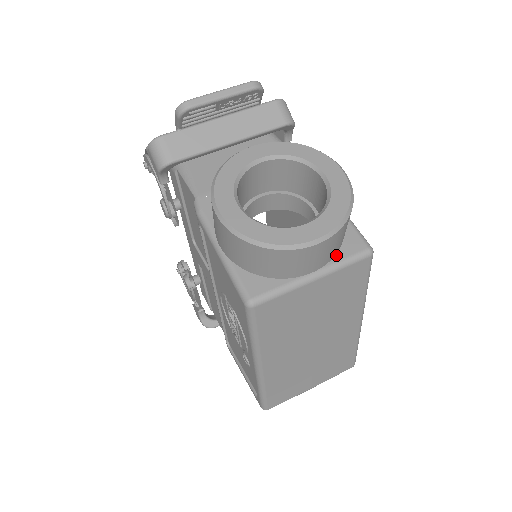
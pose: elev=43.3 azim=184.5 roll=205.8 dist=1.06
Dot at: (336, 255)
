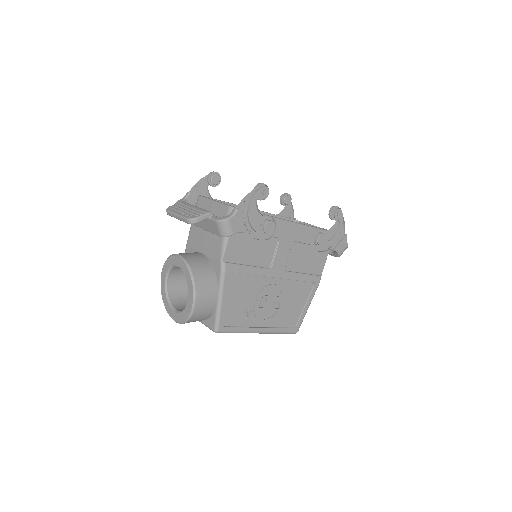
Dot at: (204, 320)
